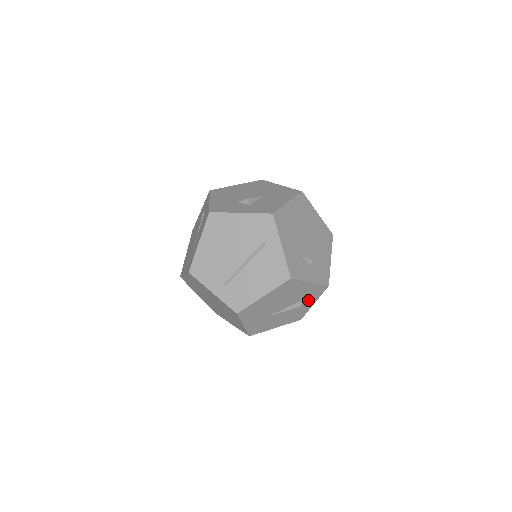
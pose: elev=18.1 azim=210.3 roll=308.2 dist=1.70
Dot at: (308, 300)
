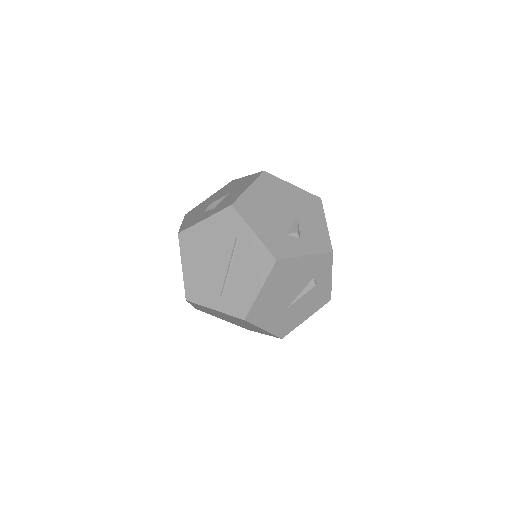
Dot at: (321, 276)
